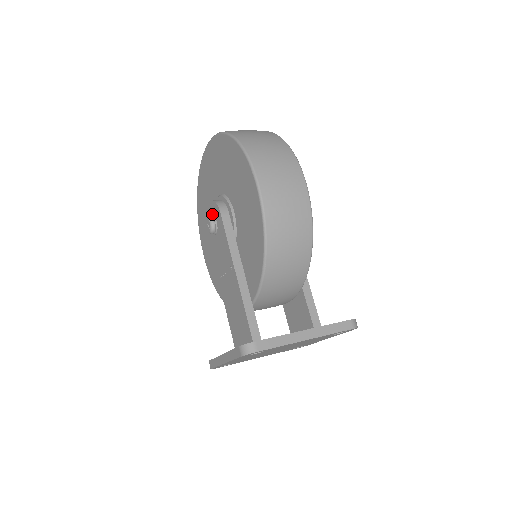
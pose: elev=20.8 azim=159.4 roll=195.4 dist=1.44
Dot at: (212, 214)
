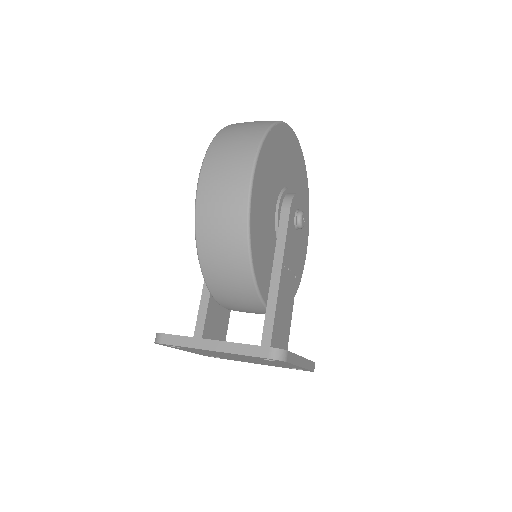
Dot at: occluded
